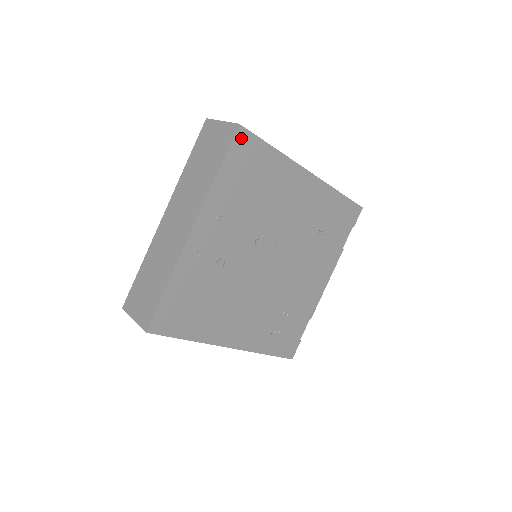
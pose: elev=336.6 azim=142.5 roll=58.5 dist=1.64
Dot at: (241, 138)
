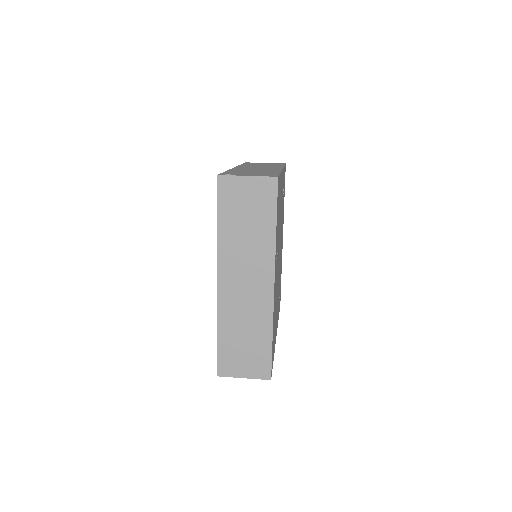
Dot at: (278, 187)
